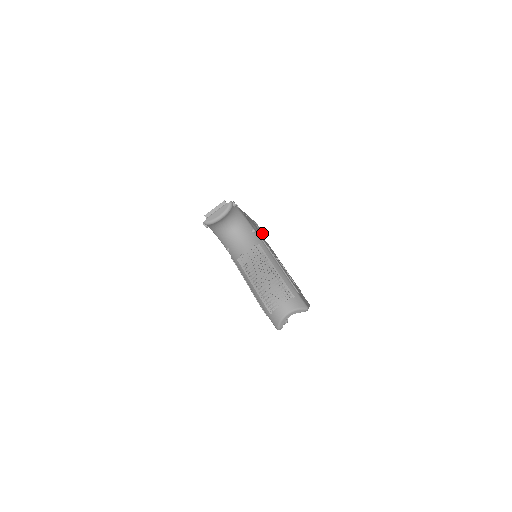
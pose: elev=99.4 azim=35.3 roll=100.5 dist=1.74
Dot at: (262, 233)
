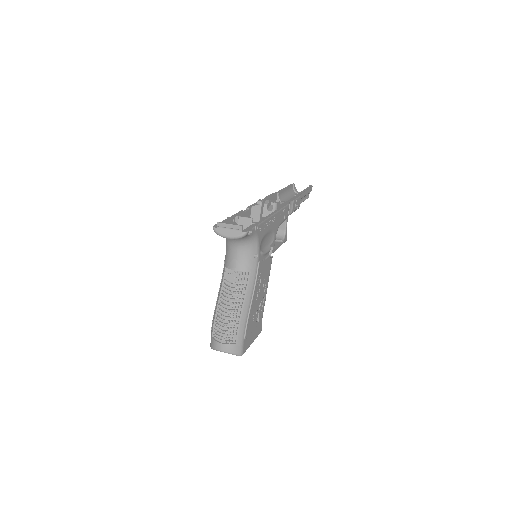
Dot at: (309, 192)
